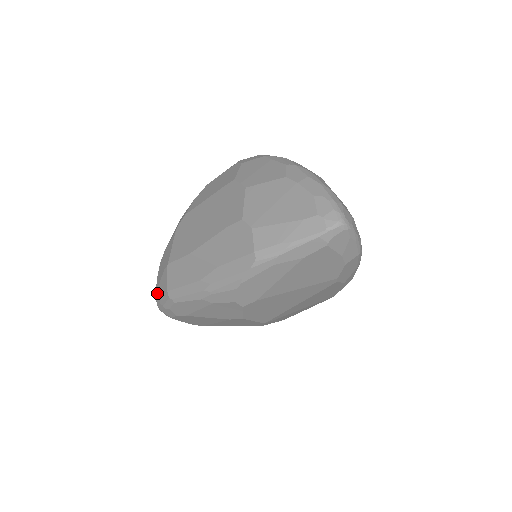
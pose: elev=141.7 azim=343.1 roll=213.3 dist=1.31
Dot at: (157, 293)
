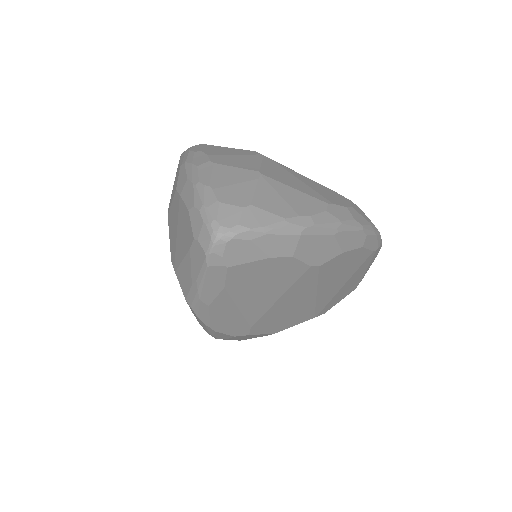
Dot at: occluded
